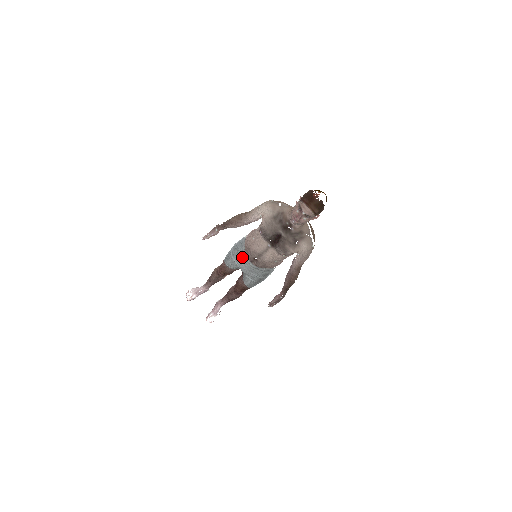
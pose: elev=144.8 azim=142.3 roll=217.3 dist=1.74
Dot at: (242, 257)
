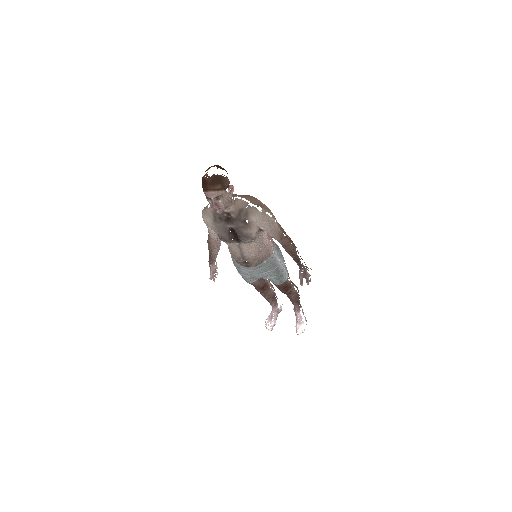
Dot at: (242, 269)
